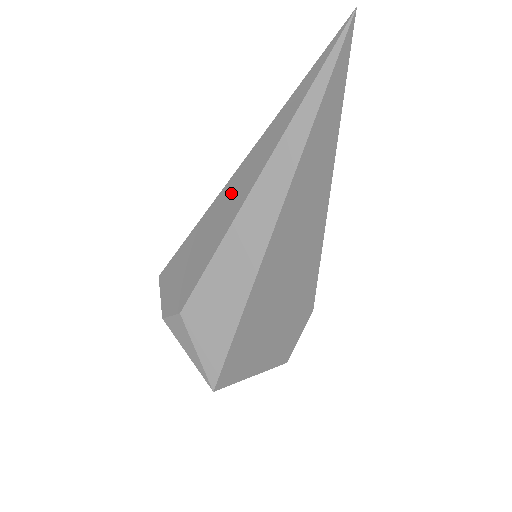
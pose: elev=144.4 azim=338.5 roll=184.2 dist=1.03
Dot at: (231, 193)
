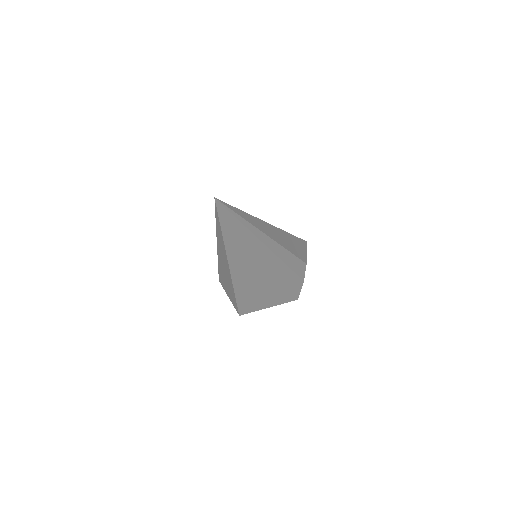
Dot at: occluded
